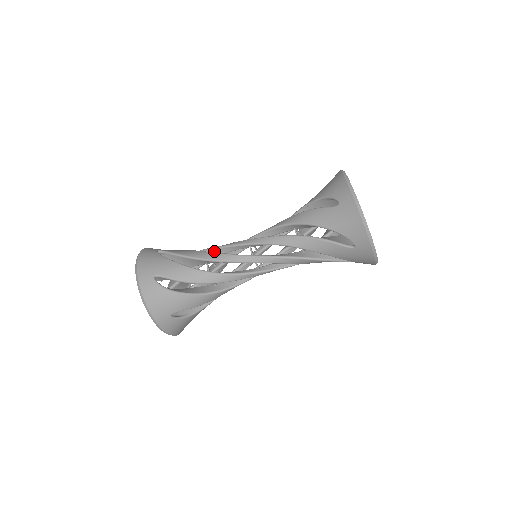
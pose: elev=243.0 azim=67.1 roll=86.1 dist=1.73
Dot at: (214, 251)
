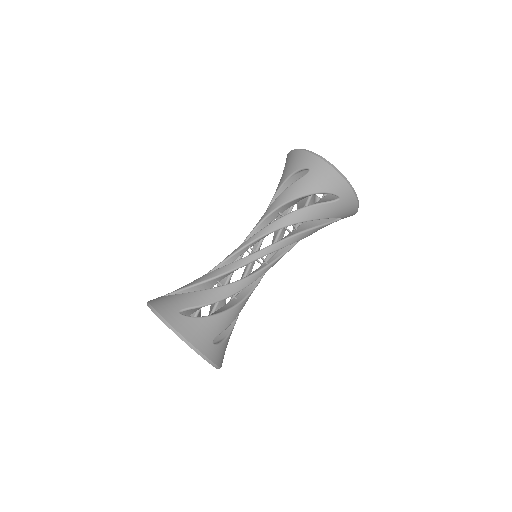
Dot at: occluded
